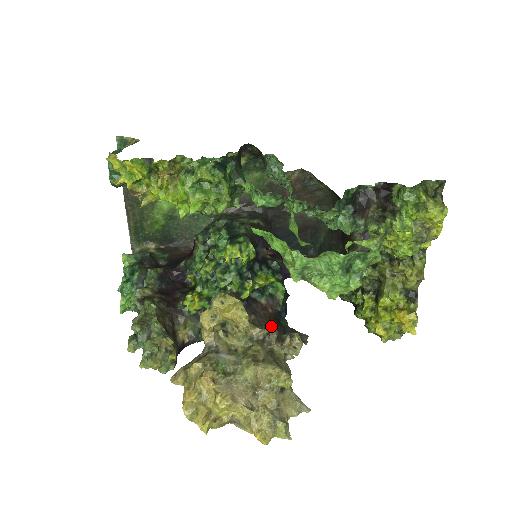
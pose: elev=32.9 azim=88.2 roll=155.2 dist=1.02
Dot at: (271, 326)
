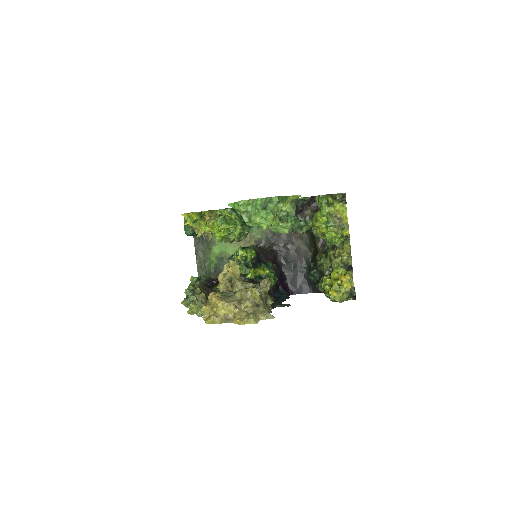
Dot at: occluded
